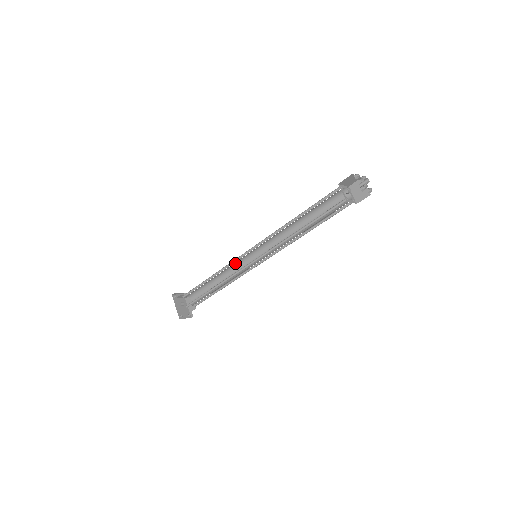
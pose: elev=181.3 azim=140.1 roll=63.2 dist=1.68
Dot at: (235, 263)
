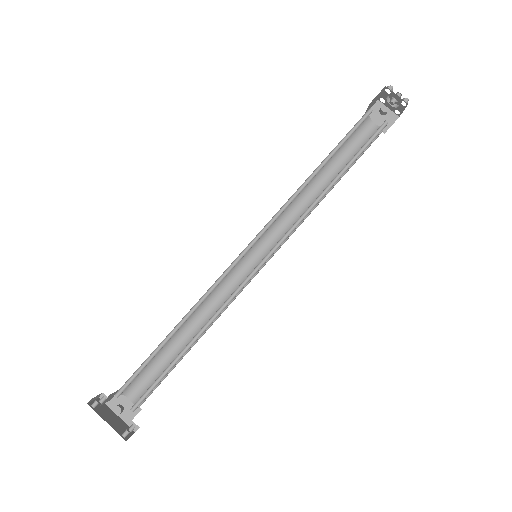
Dot at: occluded
